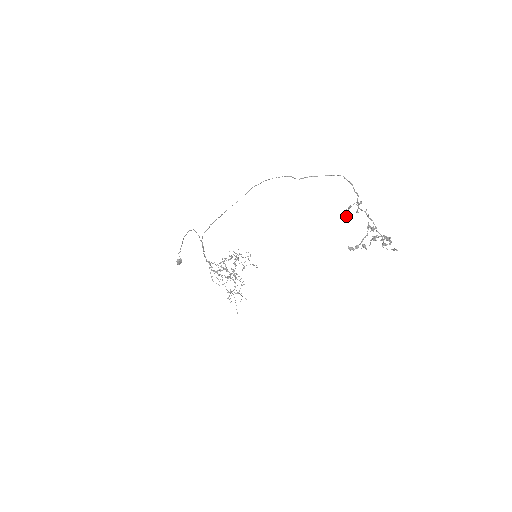
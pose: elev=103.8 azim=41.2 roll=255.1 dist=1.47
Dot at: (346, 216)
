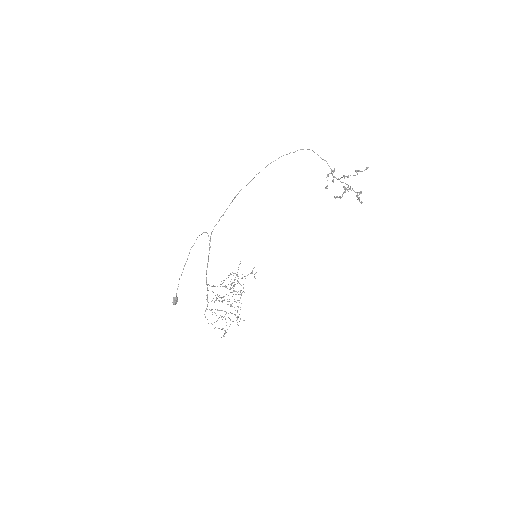
Dot at: (326, 186)
